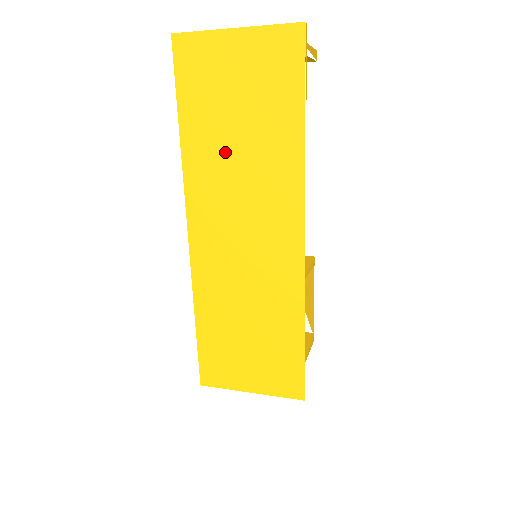
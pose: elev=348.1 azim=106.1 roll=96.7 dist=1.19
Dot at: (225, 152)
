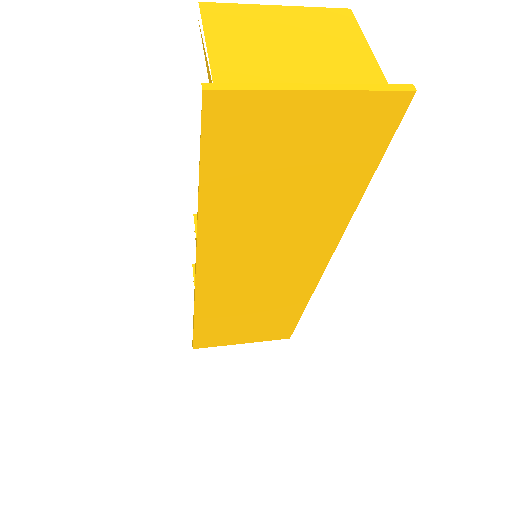
Dot at: (260, 211)
